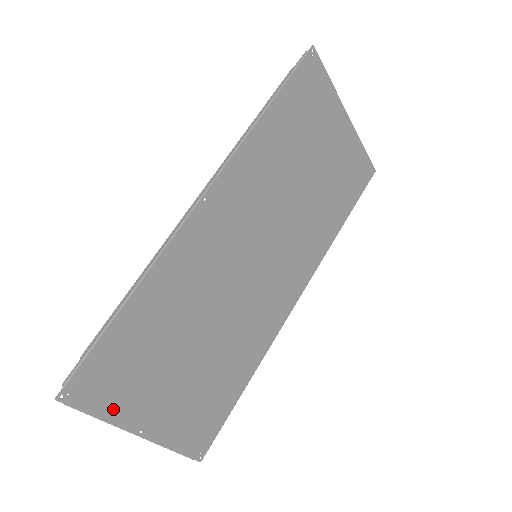
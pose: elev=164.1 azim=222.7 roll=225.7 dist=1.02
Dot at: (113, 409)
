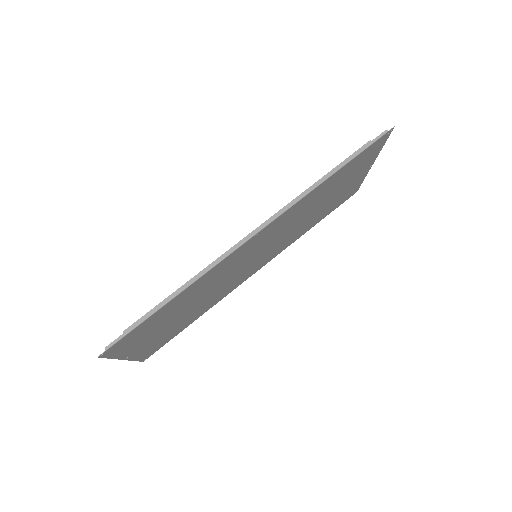
Dot at: (122, 352)
